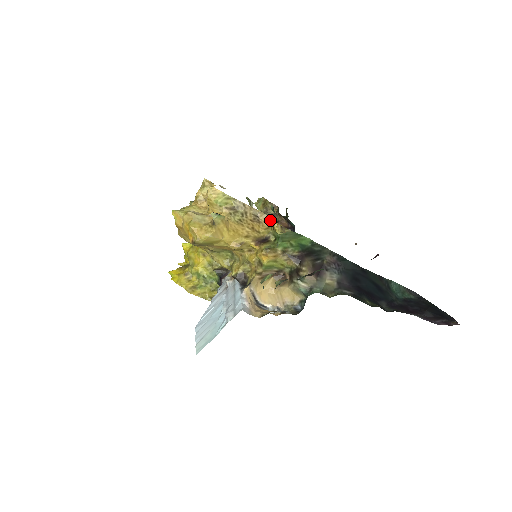
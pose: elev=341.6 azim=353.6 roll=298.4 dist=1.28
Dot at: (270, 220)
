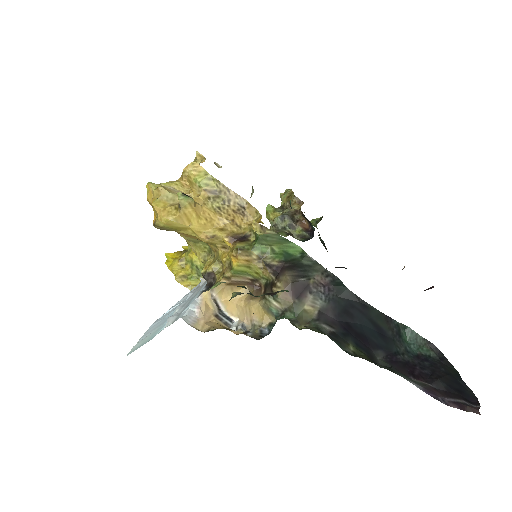
Dot at: (257, 215)
